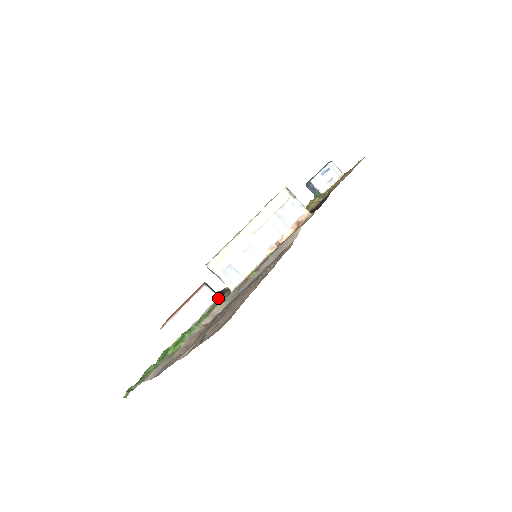
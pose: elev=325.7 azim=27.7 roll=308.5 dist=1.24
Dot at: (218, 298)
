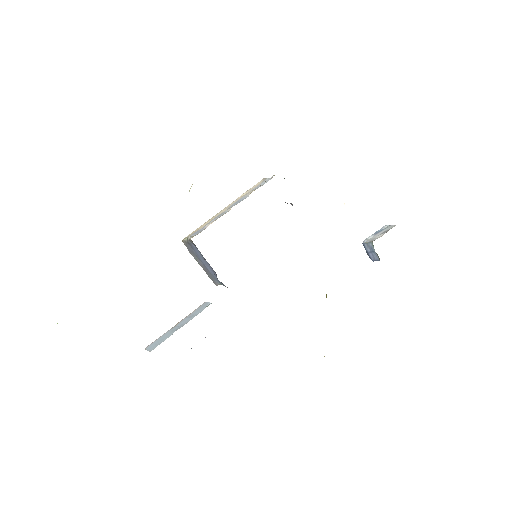
Dot at: occluded
